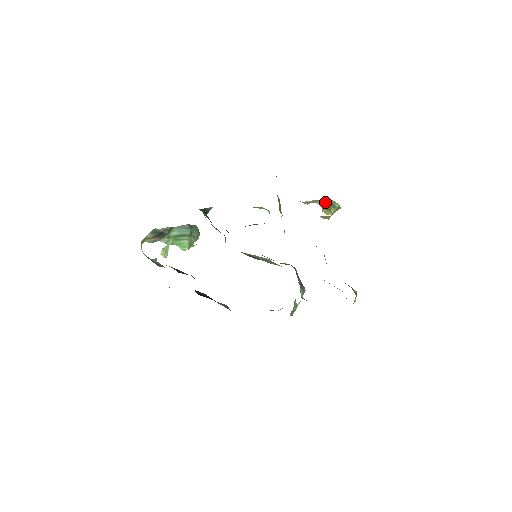
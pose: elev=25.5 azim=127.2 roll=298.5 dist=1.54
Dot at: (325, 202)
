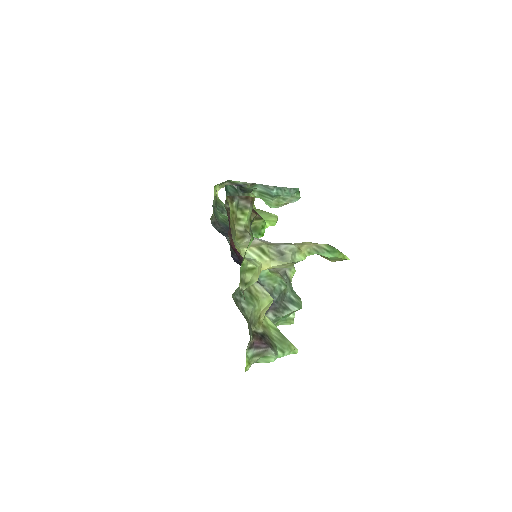
Dot at: (273, 250)
